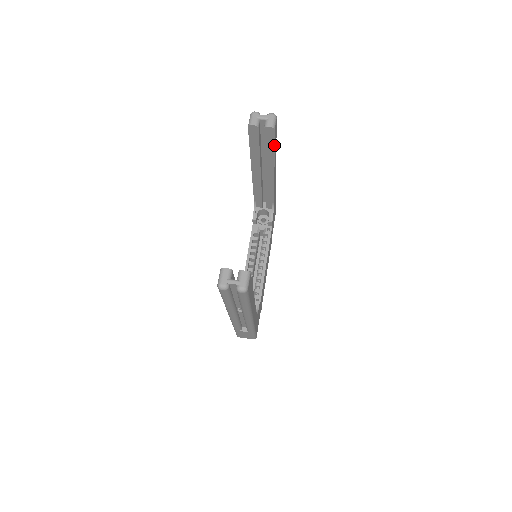
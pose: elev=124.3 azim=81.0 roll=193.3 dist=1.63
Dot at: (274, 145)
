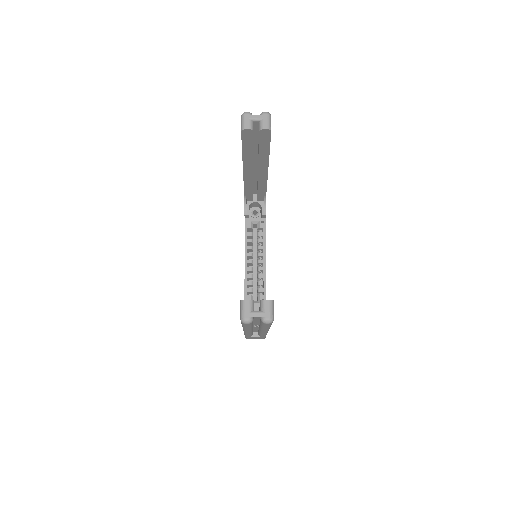
Dot at: occluded
